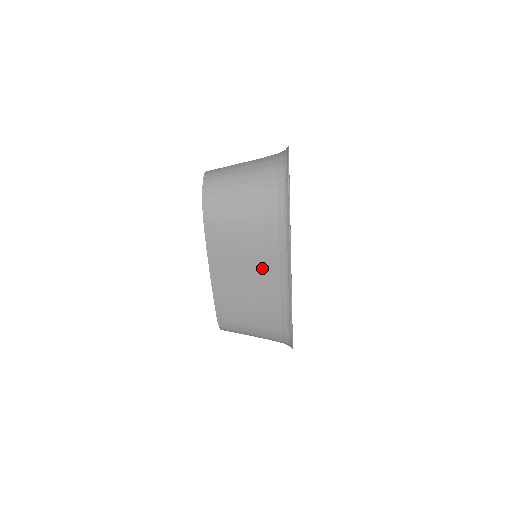
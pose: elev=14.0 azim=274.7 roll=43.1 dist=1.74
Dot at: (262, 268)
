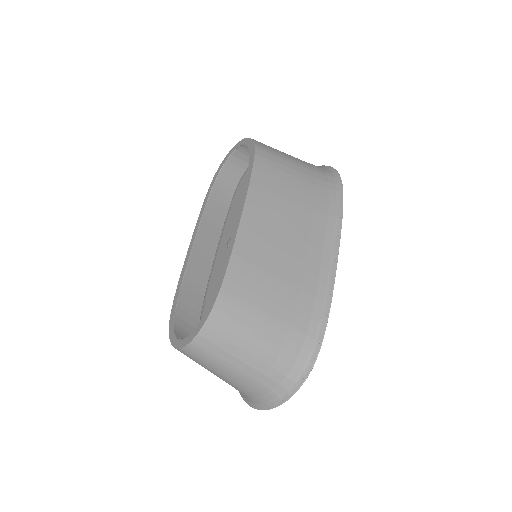
Dot at: (307, 226)
